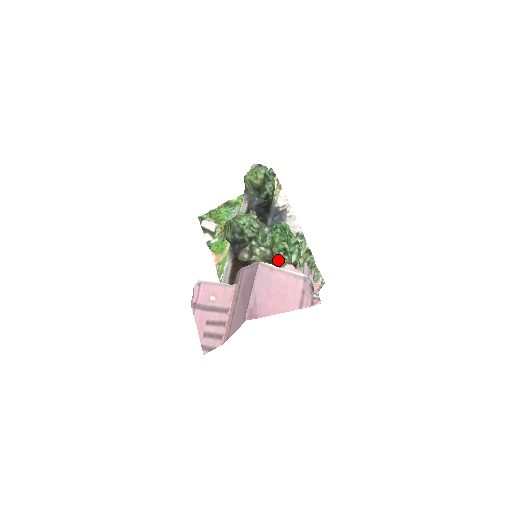
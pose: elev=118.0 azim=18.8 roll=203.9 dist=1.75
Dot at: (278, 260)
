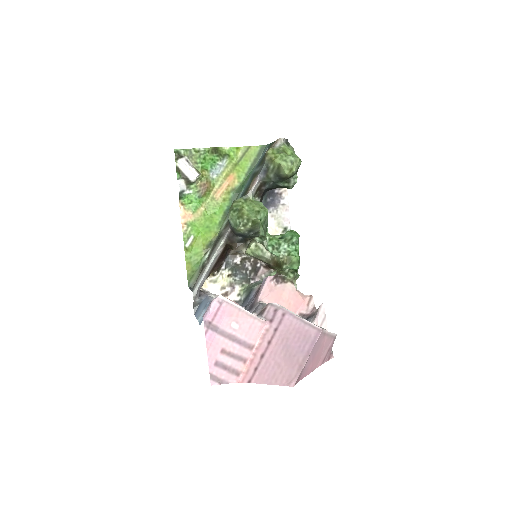
Dot at: (280, 272)
